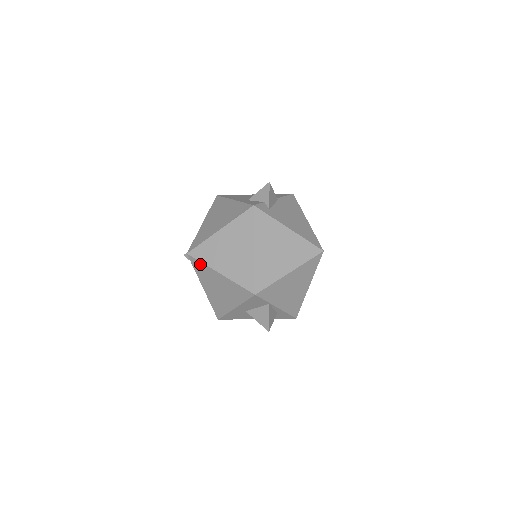
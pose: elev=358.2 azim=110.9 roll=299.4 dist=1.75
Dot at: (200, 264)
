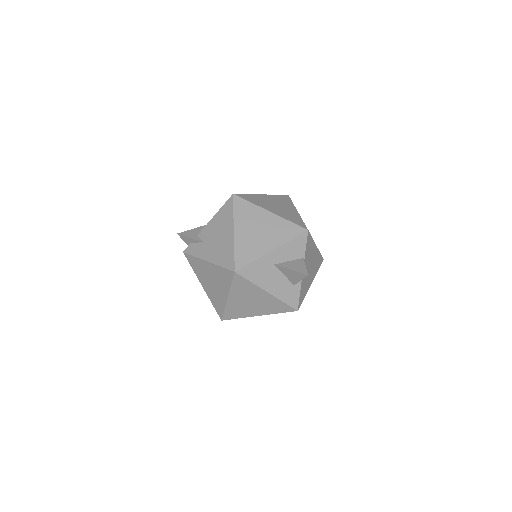
Dot at: (246, 204)
